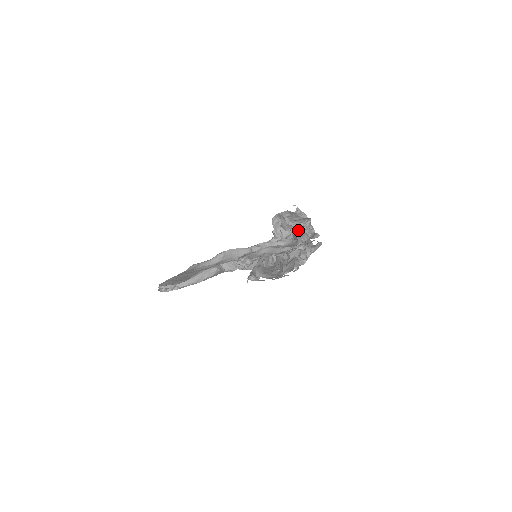
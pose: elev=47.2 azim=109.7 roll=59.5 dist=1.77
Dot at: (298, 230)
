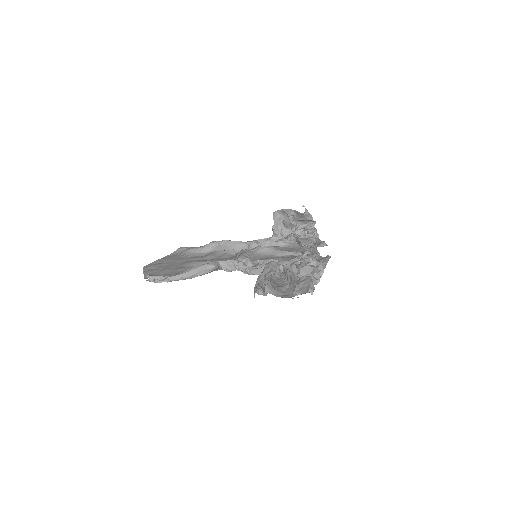
Dot at: (302, 233)
